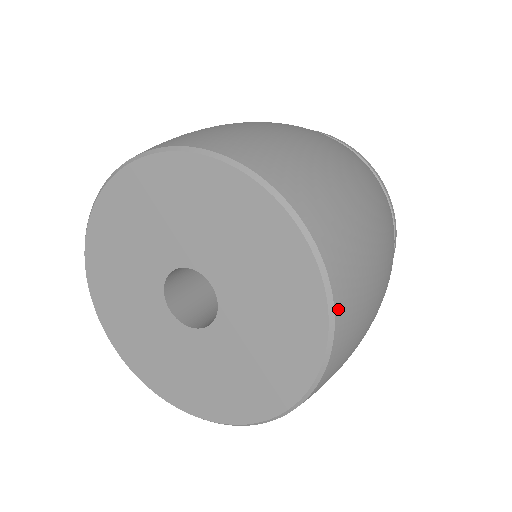
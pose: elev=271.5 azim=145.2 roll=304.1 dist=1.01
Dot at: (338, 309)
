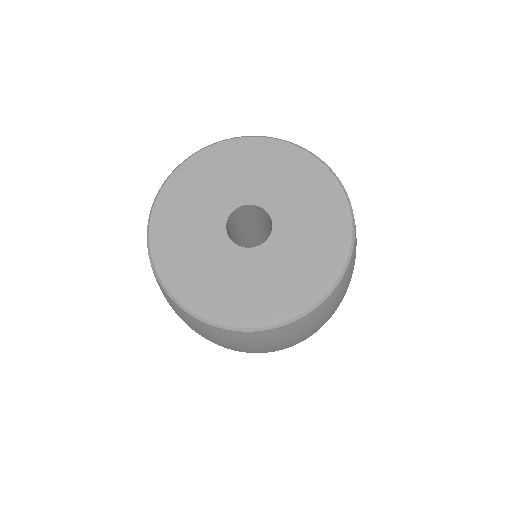
Dot at: occluded
